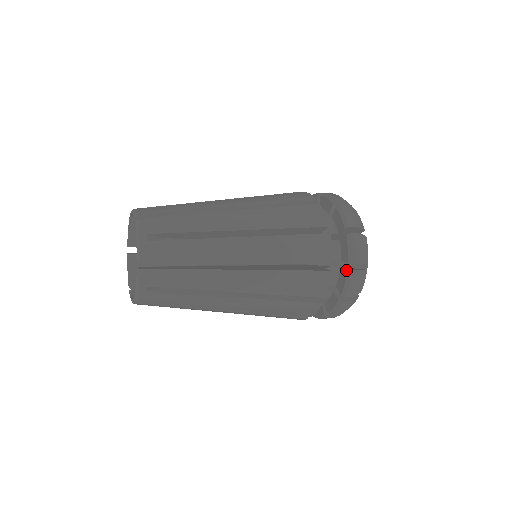
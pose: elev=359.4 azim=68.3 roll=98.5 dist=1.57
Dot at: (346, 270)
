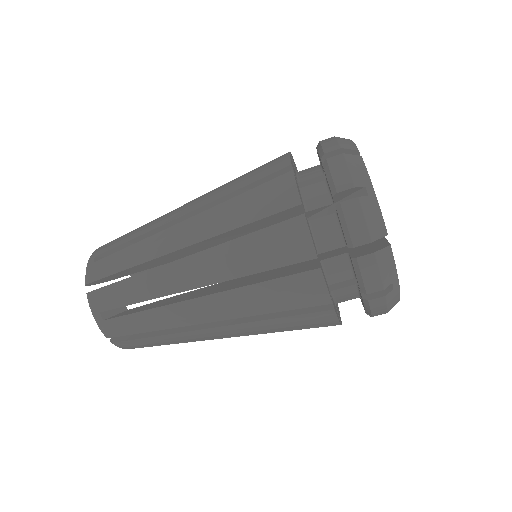
Dot at: occluded
